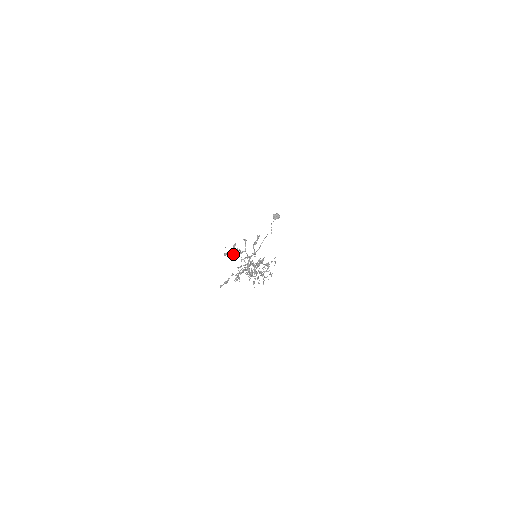
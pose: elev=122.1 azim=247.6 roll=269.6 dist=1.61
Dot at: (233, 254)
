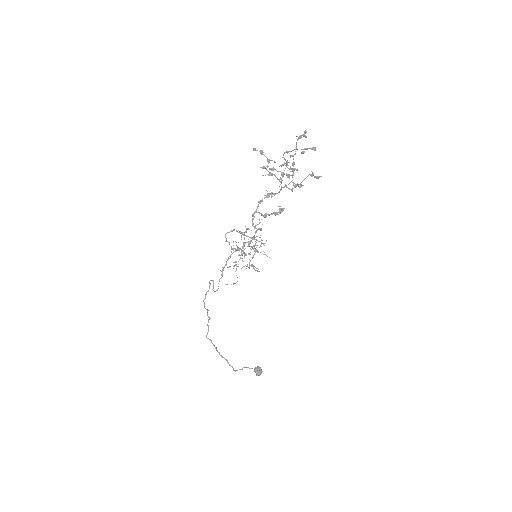
Dot at: (295, 154)
